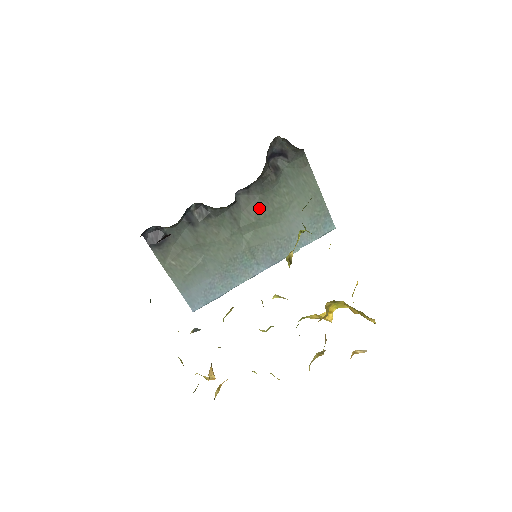
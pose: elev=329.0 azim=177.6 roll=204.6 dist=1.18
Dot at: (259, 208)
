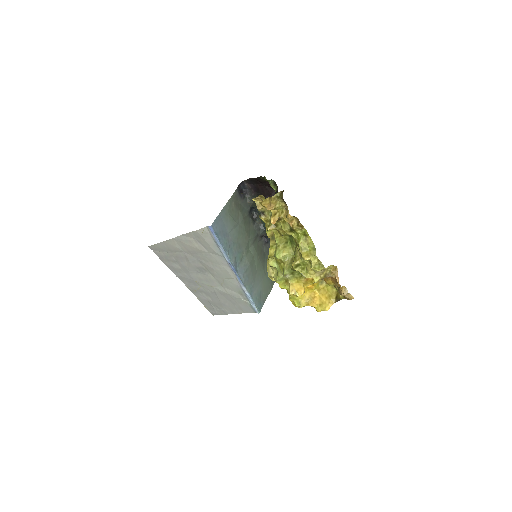
Dot at: (261, 254)
